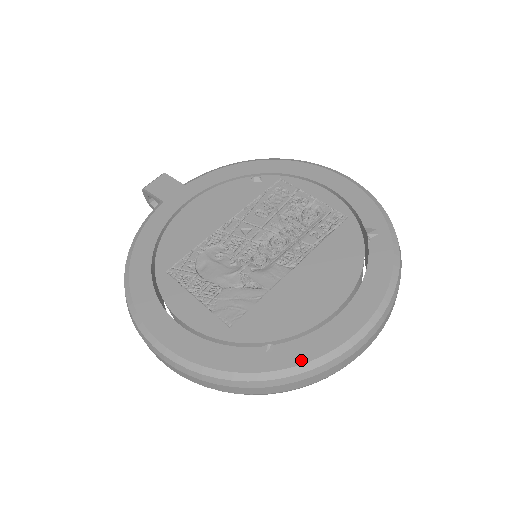
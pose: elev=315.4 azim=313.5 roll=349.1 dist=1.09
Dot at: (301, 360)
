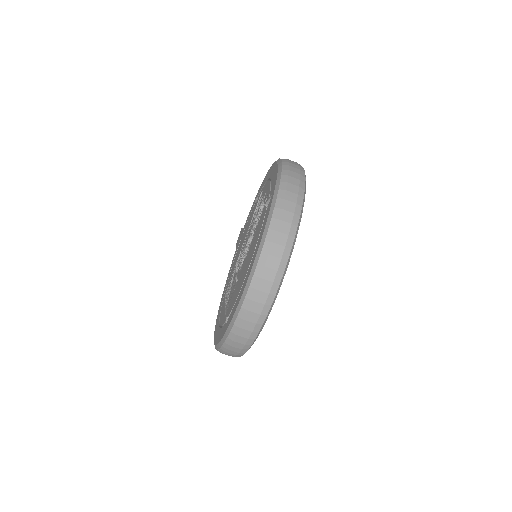
Dot at: (230, 320)
